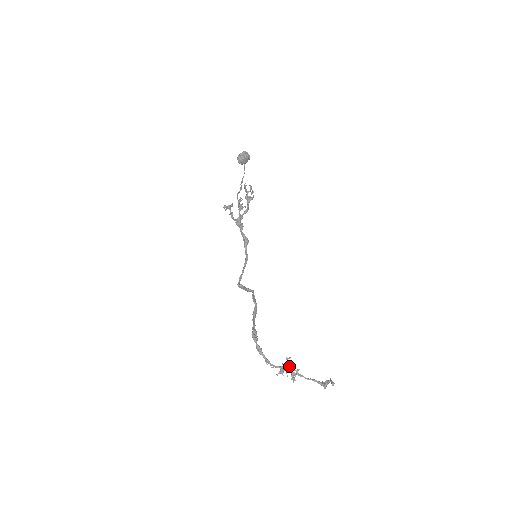
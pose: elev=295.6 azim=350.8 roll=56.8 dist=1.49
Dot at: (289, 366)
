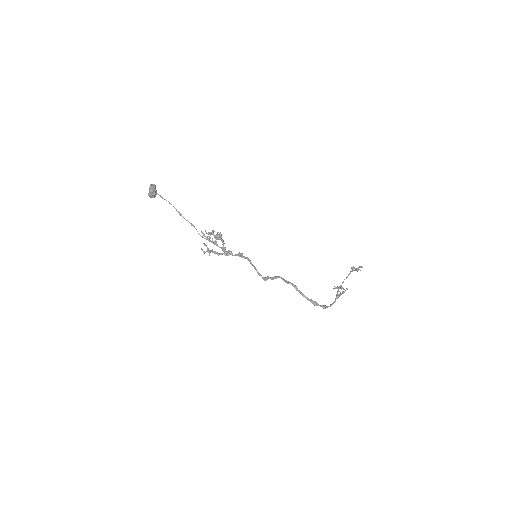
Dot at: (337, 288)
